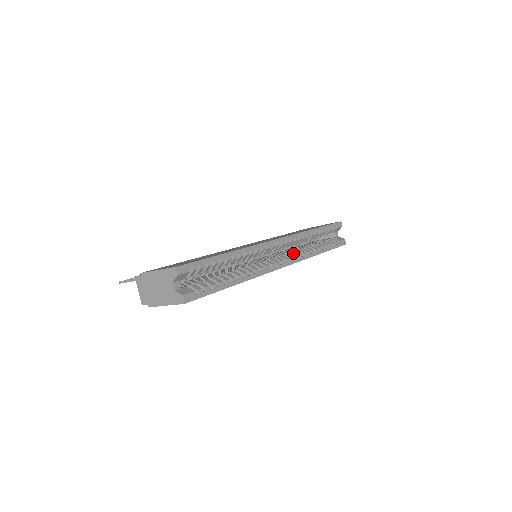
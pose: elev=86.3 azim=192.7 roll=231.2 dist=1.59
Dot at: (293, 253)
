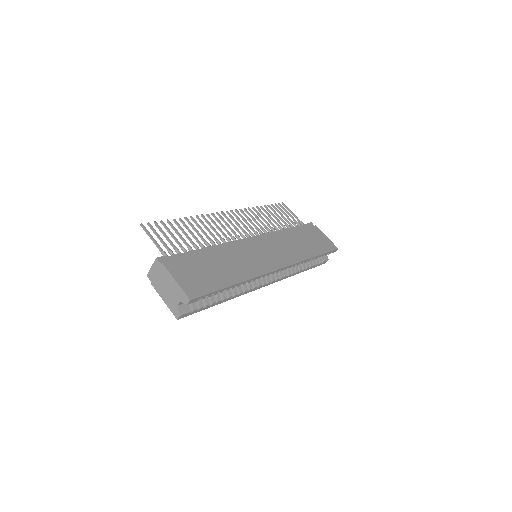
Dot at: (282, 272)
